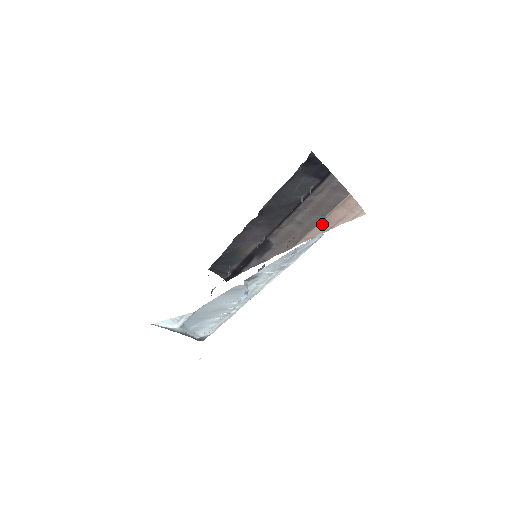
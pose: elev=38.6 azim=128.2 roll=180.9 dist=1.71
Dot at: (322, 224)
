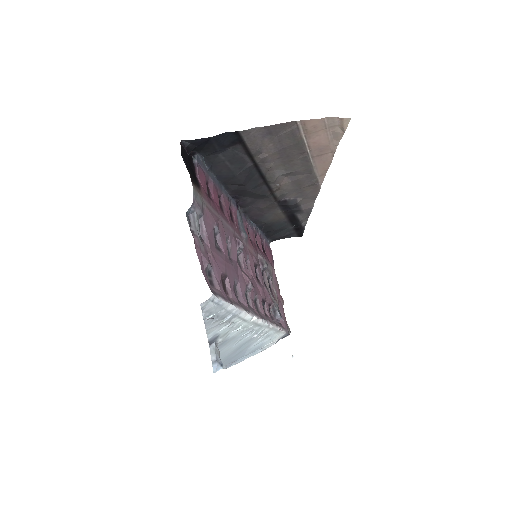
Dot at: (317, 157)
